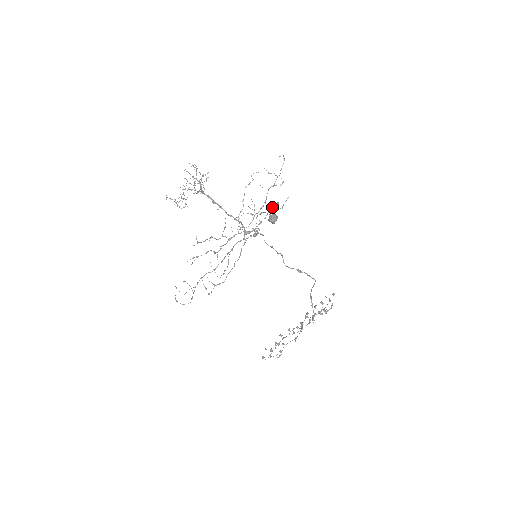
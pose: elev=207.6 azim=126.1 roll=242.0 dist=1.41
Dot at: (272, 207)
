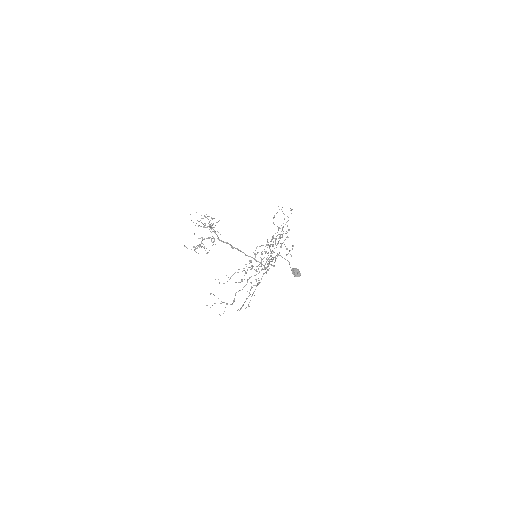
Dot at: occluded
